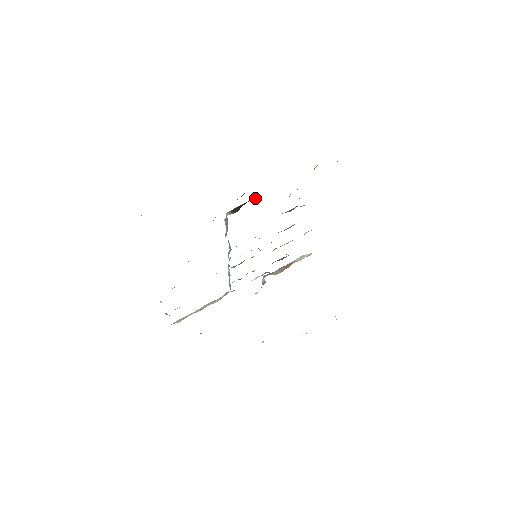
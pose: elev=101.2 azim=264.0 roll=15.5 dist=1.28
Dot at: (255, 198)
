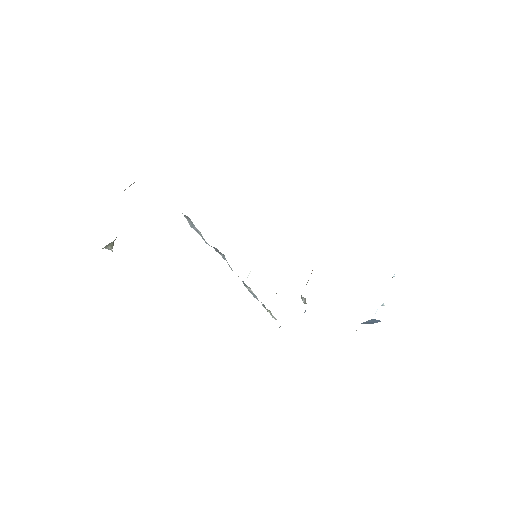
Dot at: occluded
